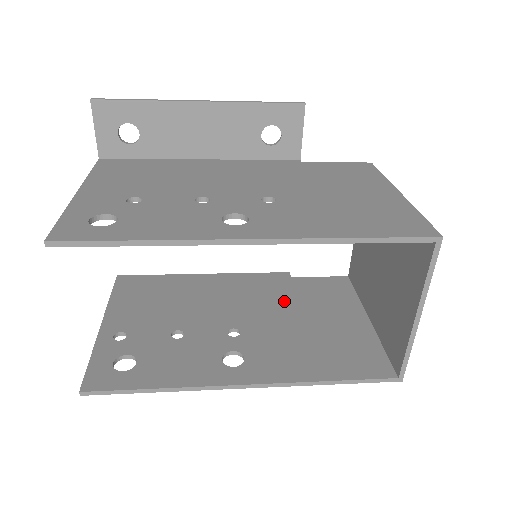
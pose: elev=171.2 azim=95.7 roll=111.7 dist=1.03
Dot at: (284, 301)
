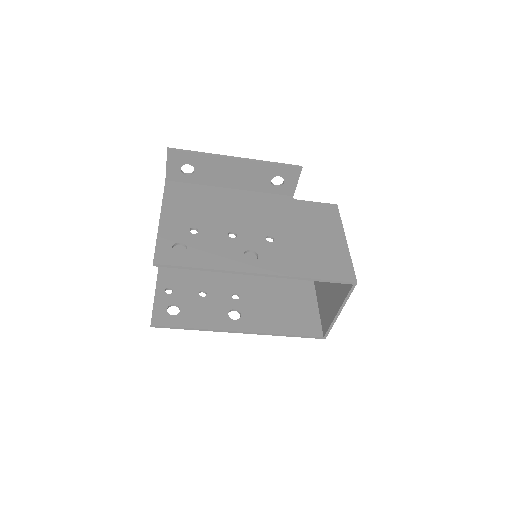
Dot at: (268, 277)
